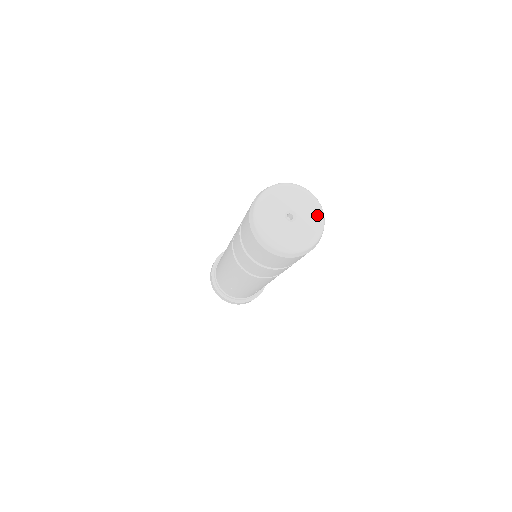
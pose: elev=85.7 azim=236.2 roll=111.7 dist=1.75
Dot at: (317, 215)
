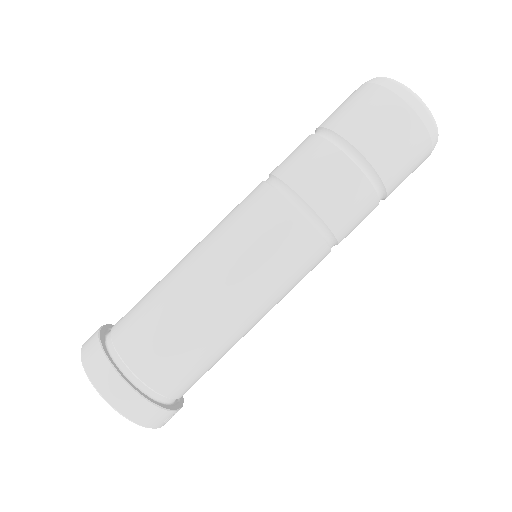
Dot at: occluded
